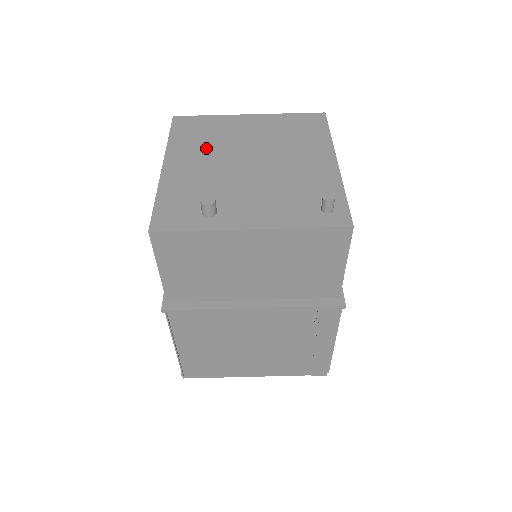
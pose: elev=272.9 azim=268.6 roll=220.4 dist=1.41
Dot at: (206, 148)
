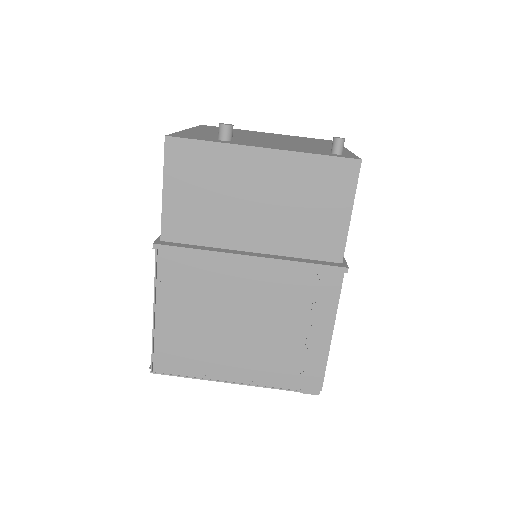
Dot at: occluded
